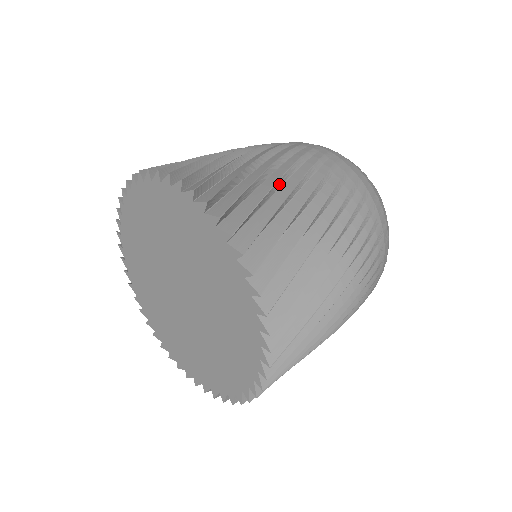
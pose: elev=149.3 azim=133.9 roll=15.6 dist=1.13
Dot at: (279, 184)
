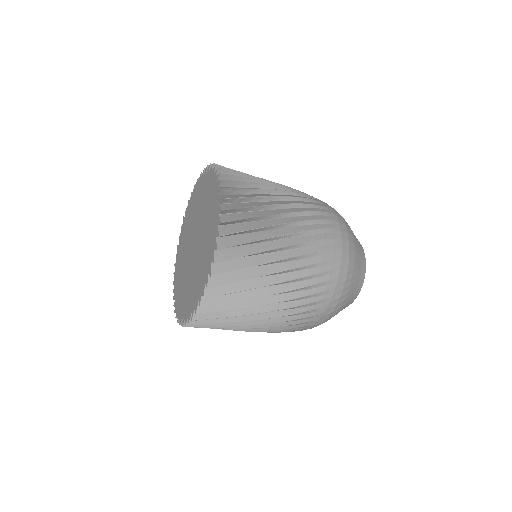
Dot at: occluded
